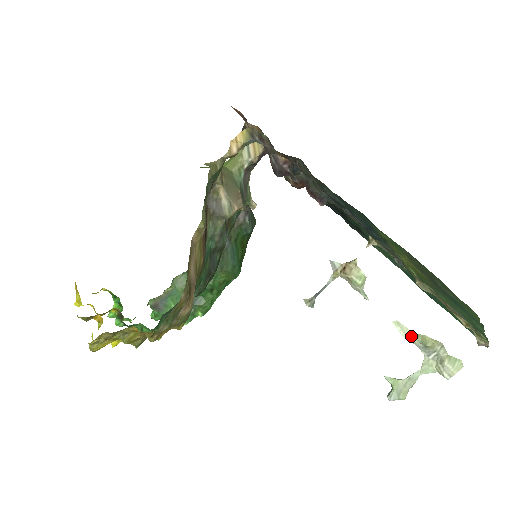
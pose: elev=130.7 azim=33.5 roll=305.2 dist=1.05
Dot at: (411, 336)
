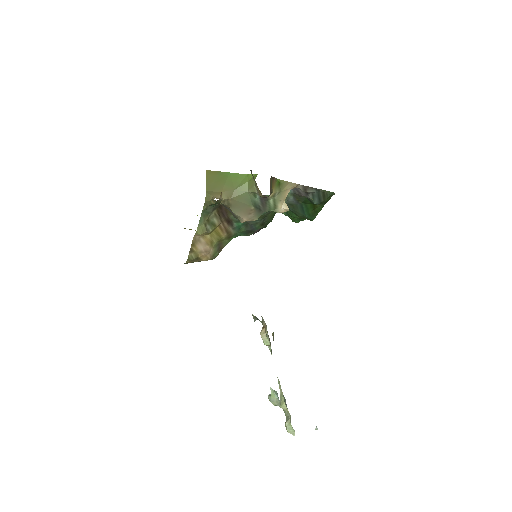
Dot at: (282, 393)
